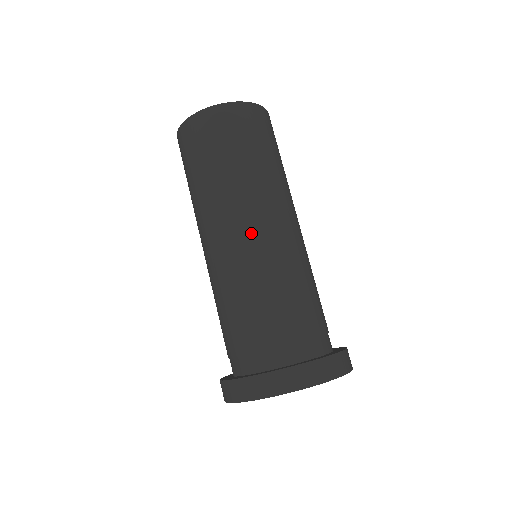
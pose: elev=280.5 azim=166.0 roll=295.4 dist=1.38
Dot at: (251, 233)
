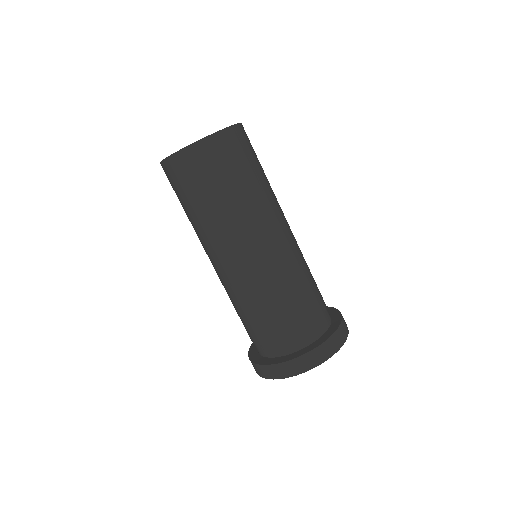
Dot at: (272, 245)
